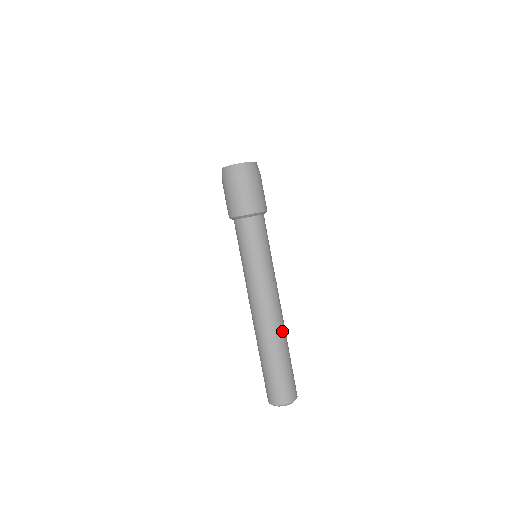
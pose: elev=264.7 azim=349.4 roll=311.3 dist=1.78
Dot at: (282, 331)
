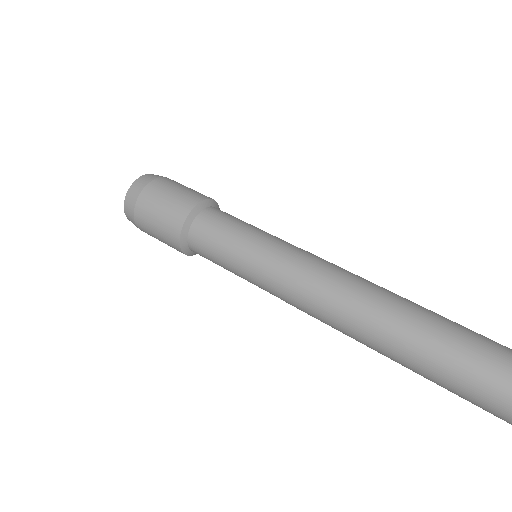
Dot at: occluded
